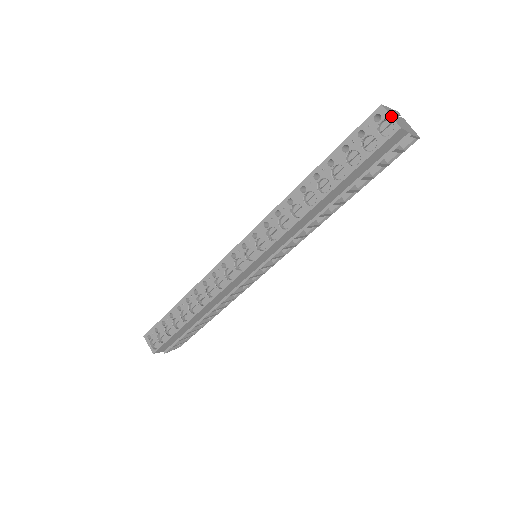
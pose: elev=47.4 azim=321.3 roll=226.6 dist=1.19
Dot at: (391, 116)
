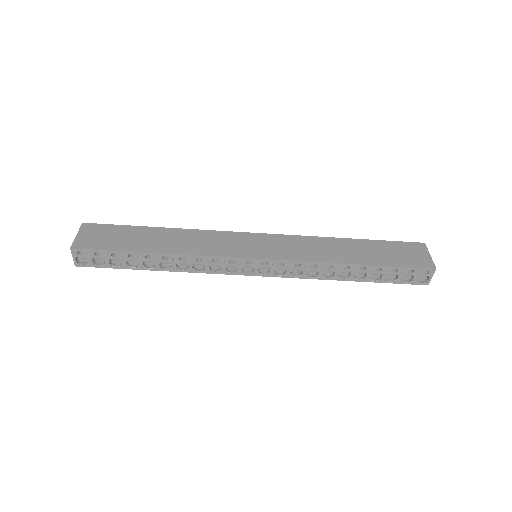
Dot at: occluded
